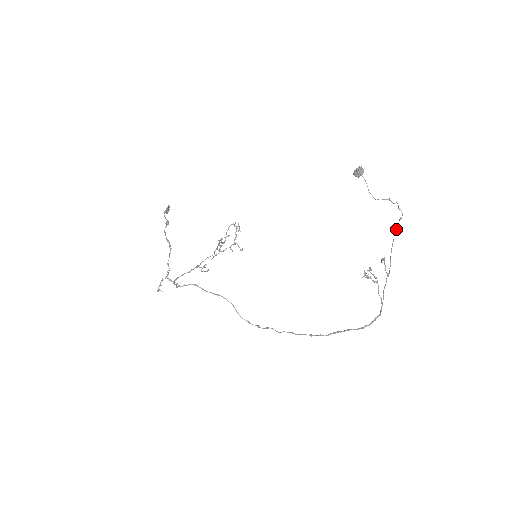
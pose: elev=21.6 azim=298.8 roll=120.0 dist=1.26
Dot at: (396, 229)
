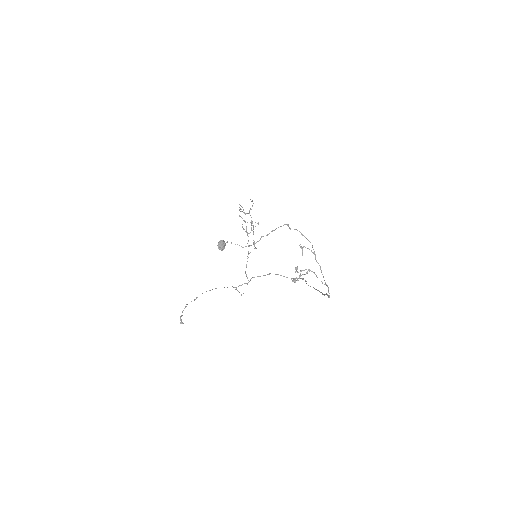
Dot at: occluded
